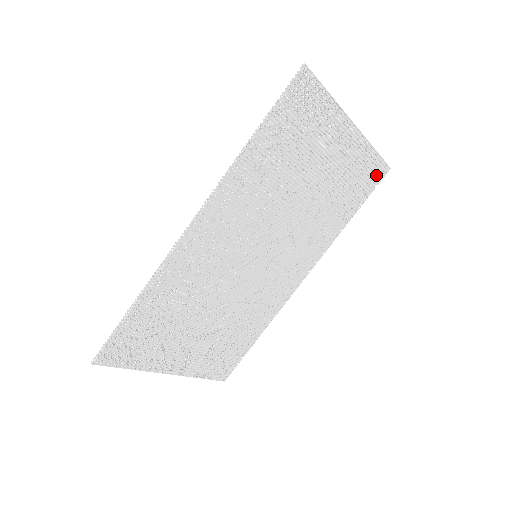
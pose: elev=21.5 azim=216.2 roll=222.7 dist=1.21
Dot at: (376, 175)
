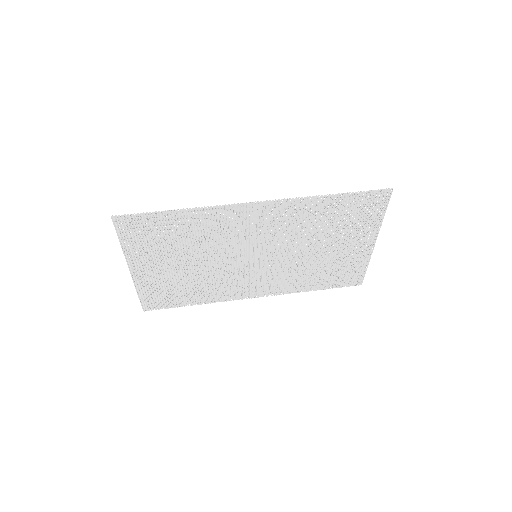
Dot at: (352, 280)
